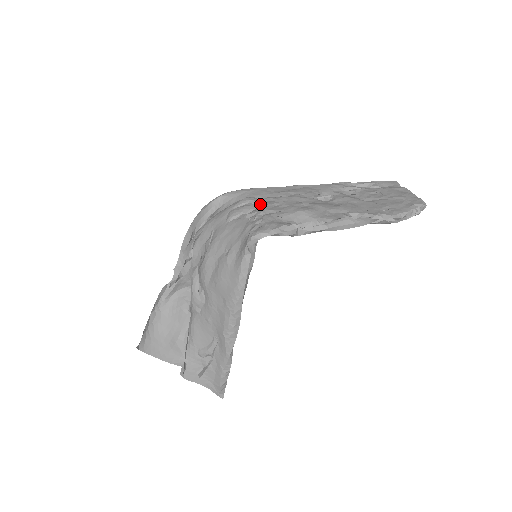
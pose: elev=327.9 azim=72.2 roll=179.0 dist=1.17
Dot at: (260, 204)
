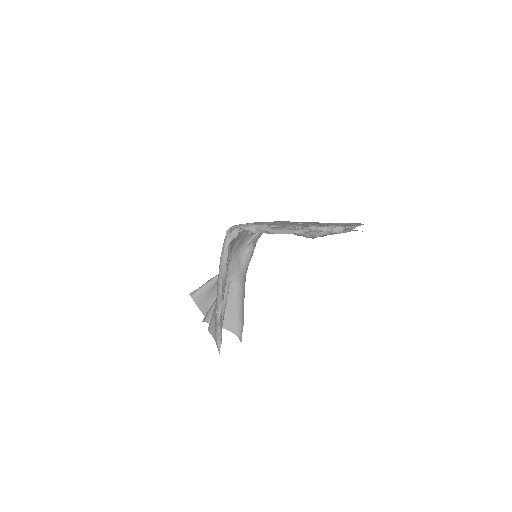
Dot at: occluded
